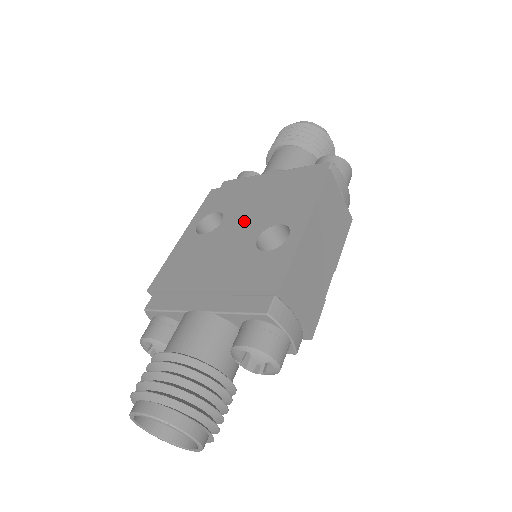
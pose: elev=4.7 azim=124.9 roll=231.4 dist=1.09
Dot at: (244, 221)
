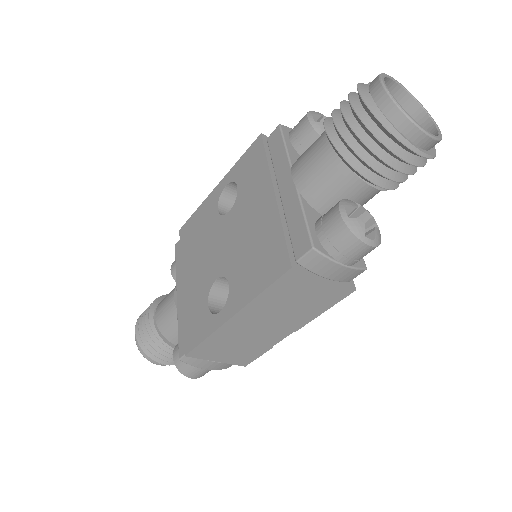
Dot at: (230, 239)
